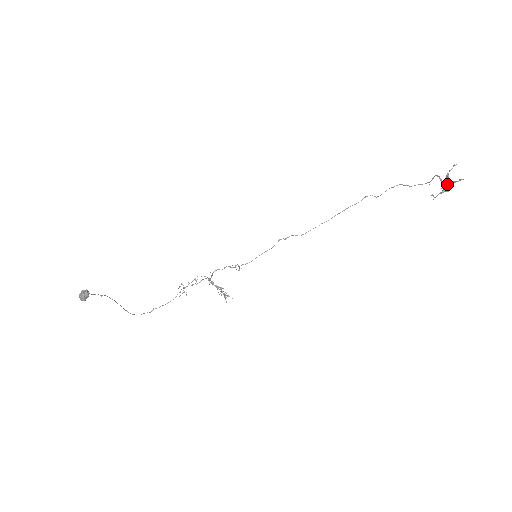
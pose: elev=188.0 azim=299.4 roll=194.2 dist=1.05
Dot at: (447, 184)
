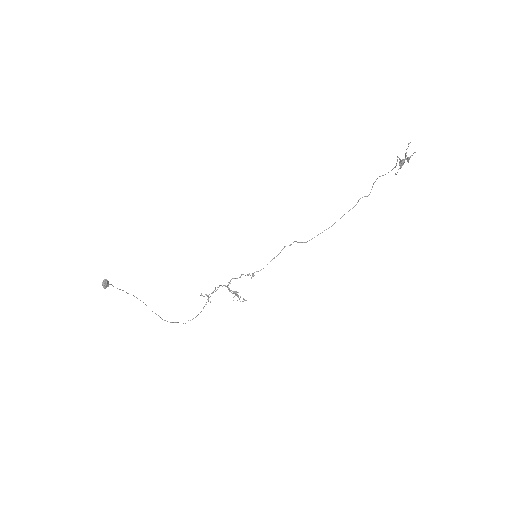
Dot at: (403, 160)
